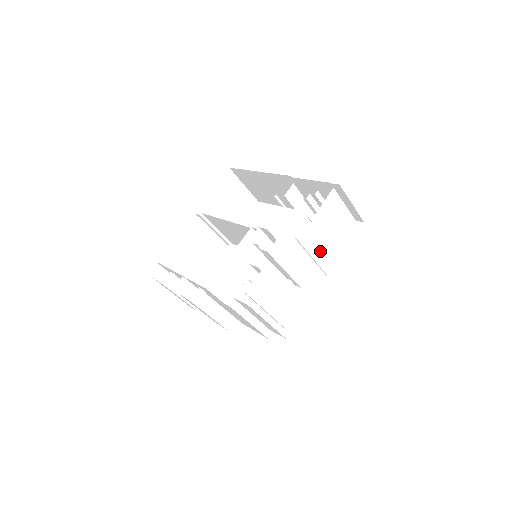
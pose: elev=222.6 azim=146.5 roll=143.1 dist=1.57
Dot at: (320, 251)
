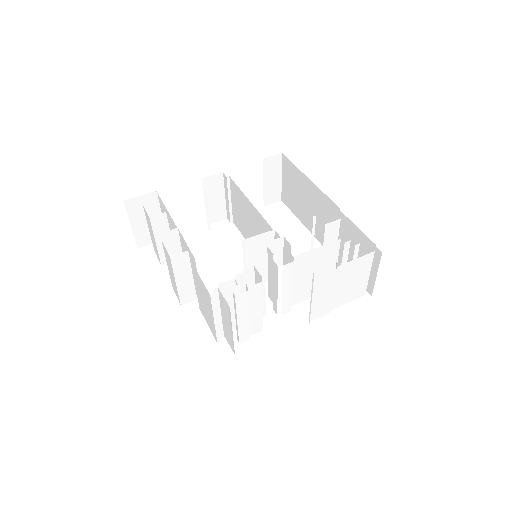
Dot at: (321, 298)
